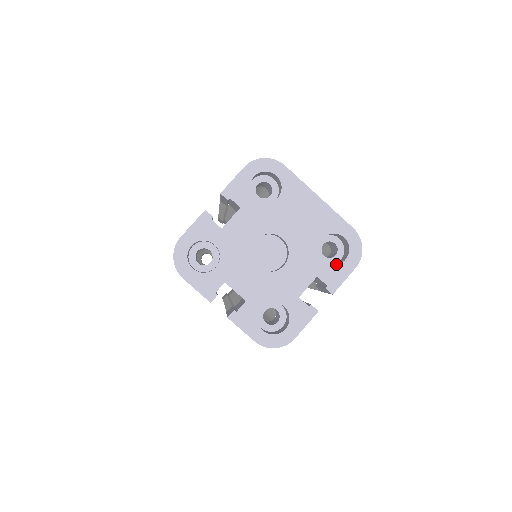
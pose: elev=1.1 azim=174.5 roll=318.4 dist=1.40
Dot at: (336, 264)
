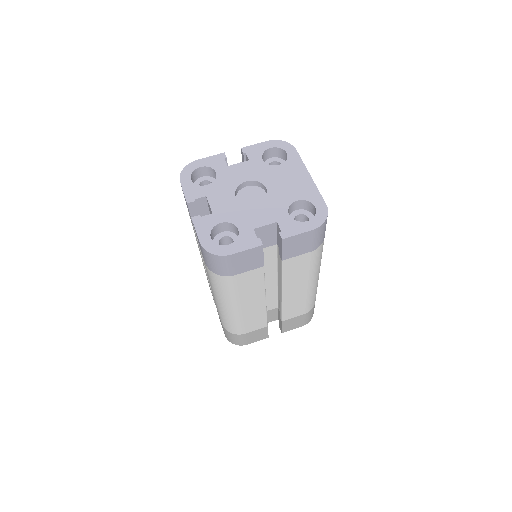
Dot at: (298, 221)
